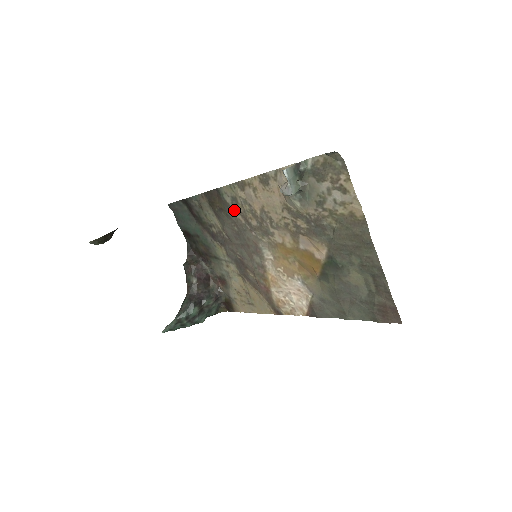
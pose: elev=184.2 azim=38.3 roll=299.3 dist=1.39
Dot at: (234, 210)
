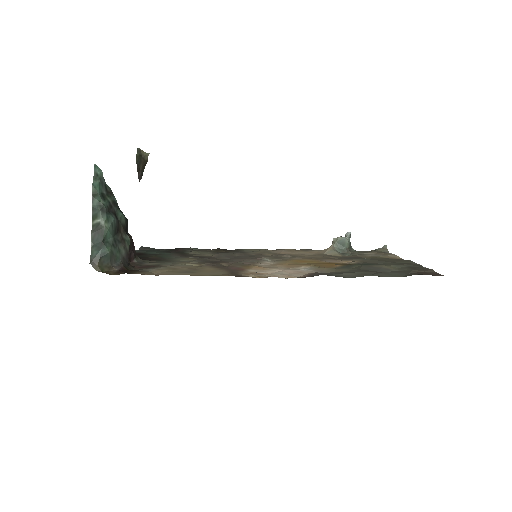
Dot at: occluded
